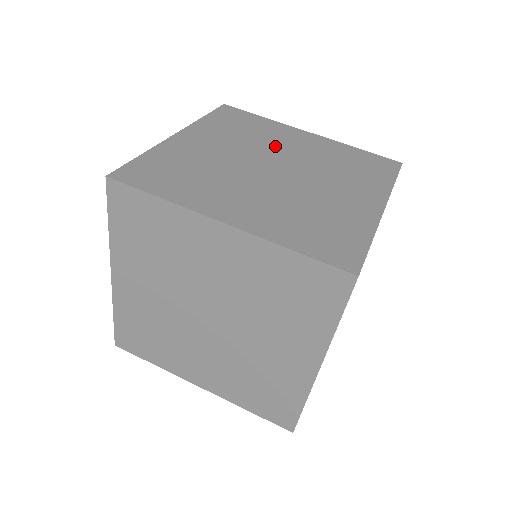
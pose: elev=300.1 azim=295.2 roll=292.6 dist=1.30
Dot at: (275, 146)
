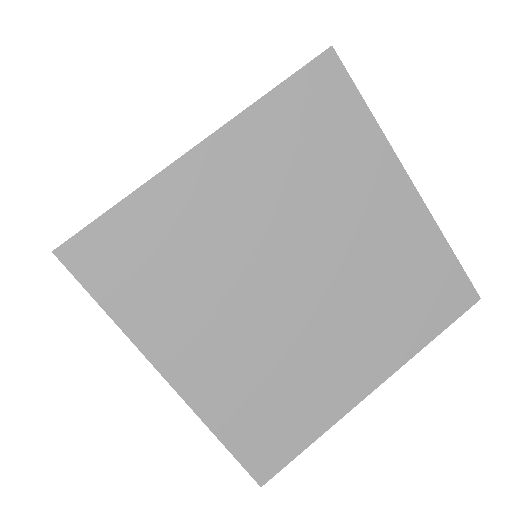
Dot at: (332, 217)
